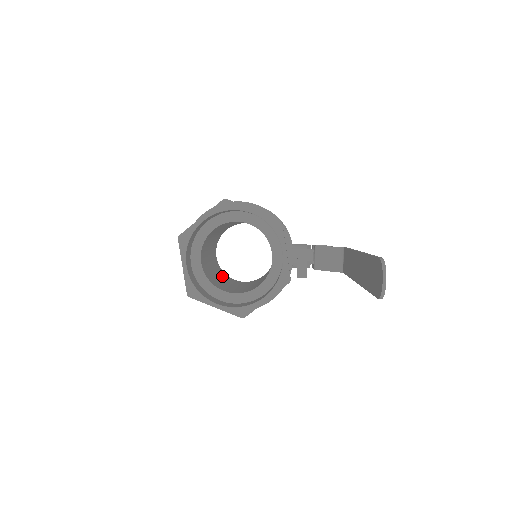
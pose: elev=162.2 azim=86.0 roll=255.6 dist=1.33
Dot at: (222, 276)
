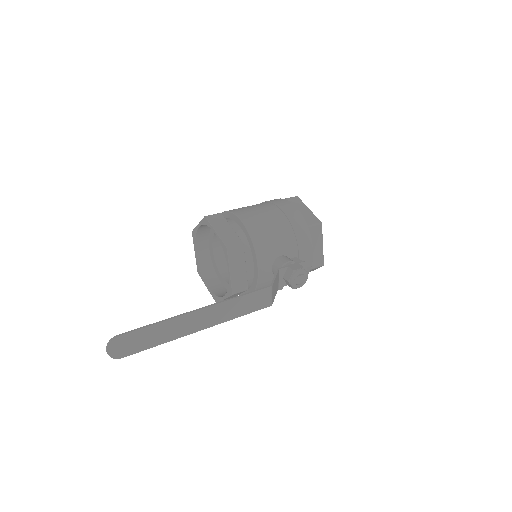
Dot at: occluded
